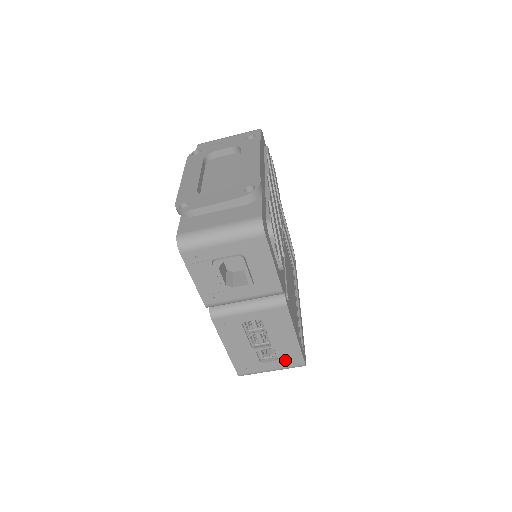
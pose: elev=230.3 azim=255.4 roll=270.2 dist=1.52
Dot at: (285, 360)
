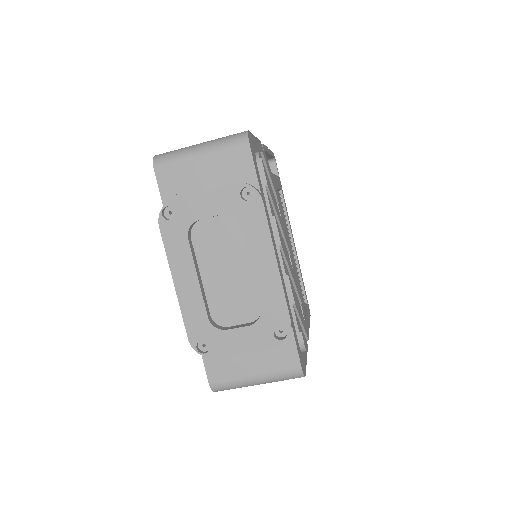
Dot at: occluded
